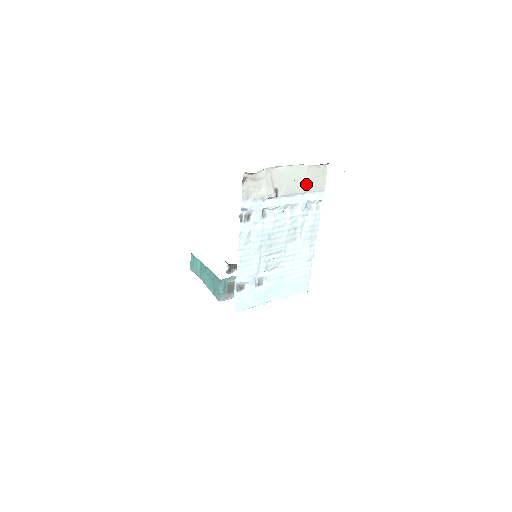
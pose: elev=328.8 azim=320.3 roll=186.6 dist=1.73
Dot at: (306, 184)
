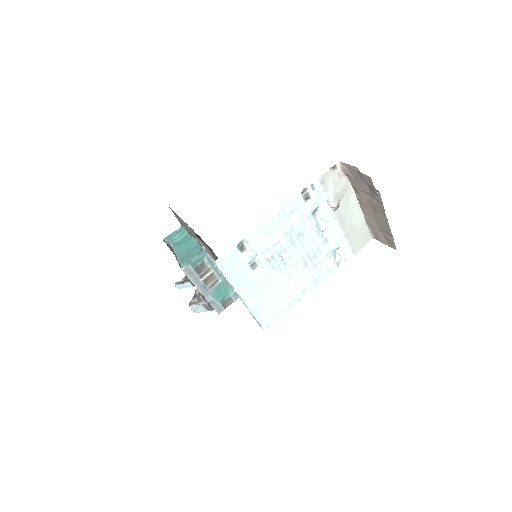
Dot at: (352, 232)
